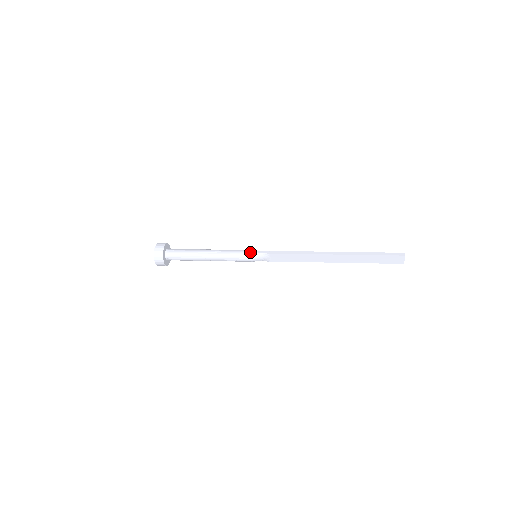
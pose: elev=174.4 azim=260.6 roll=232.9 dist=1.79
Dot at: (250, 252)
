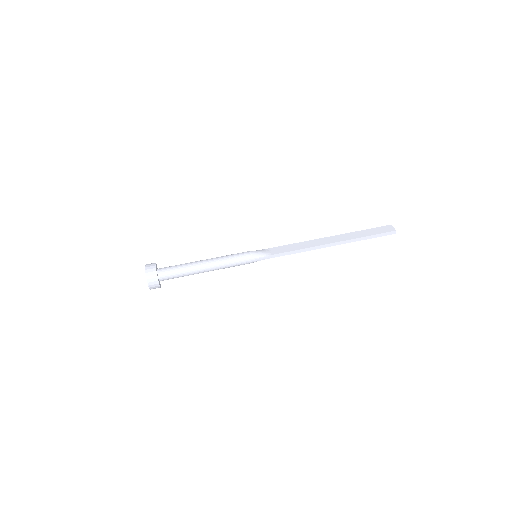
Dot at: (252, 262)
